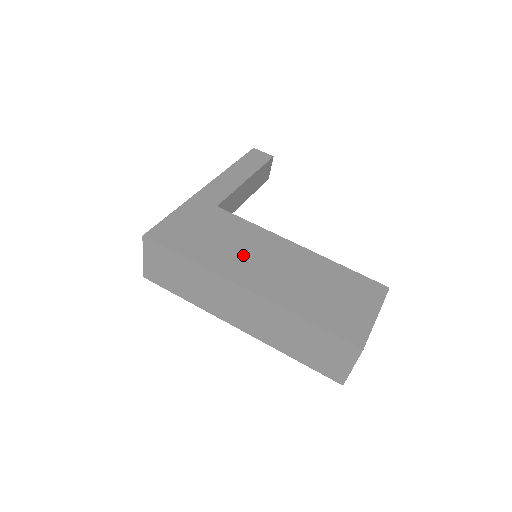
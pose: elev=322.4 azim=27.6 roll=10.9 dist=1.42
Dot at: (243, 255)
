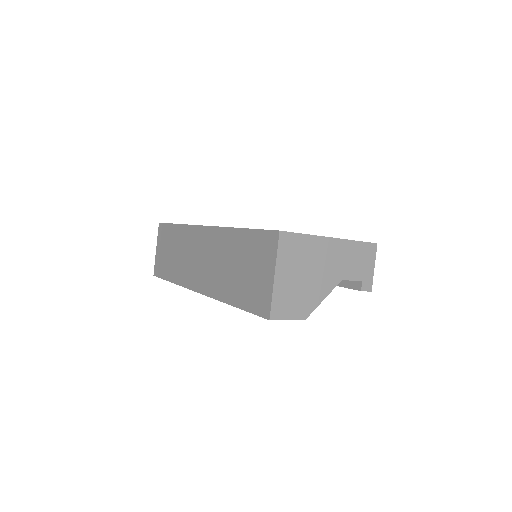
Dot at: occluded
